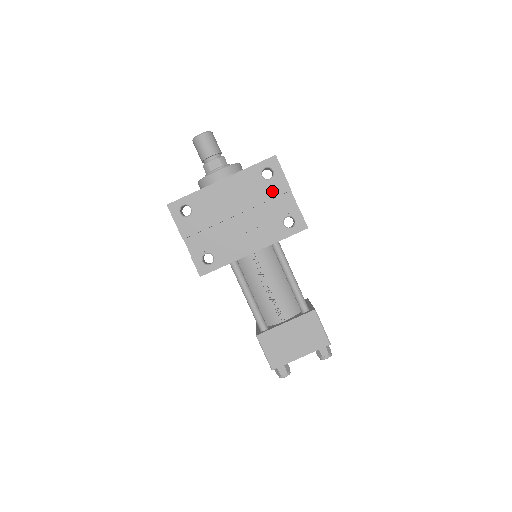
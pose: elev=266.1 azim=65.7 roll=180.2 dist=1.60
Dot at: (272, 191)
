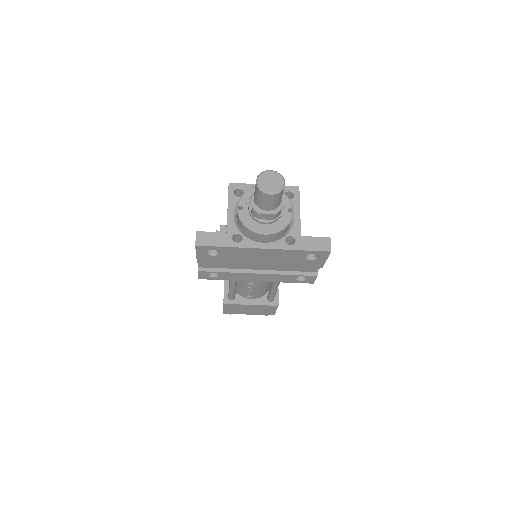
Dot at: (305, 265)
